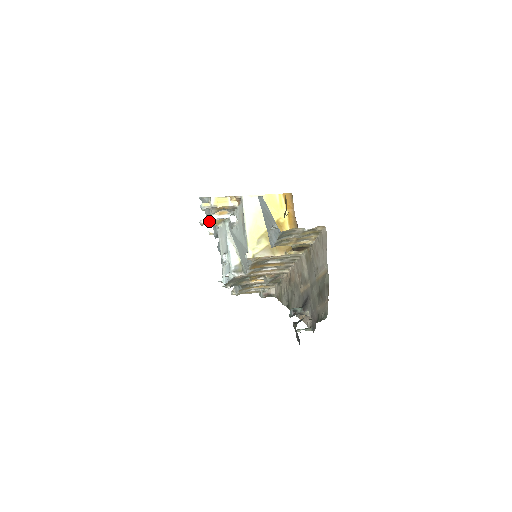
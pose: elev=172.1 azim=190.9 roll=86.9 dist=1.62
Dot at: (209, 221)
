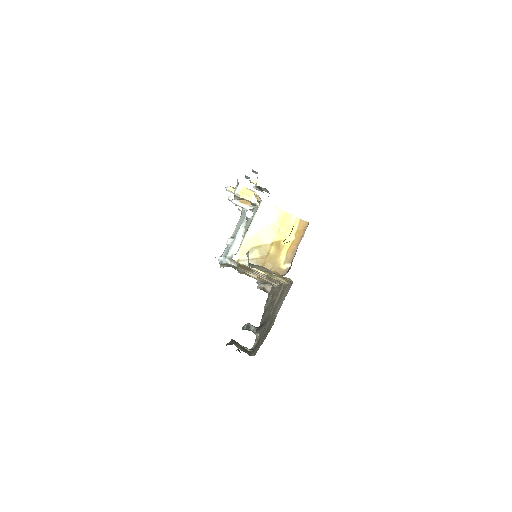
Dot at: occluded
